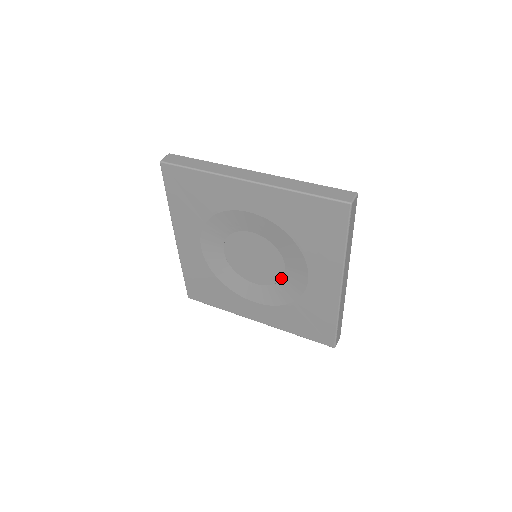
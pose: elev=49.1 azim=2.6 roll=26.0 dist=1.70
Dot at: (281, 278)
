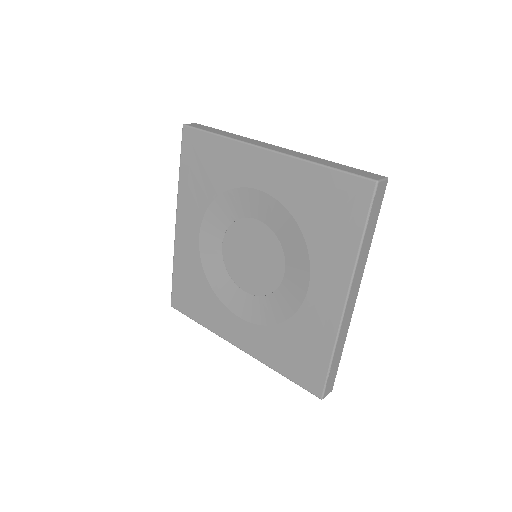
Dot at: (277, 287)
